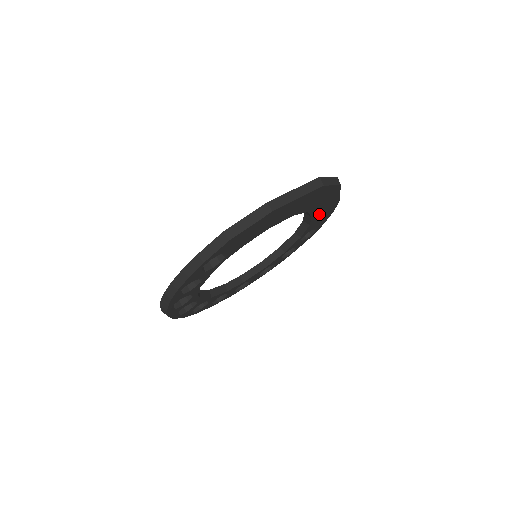
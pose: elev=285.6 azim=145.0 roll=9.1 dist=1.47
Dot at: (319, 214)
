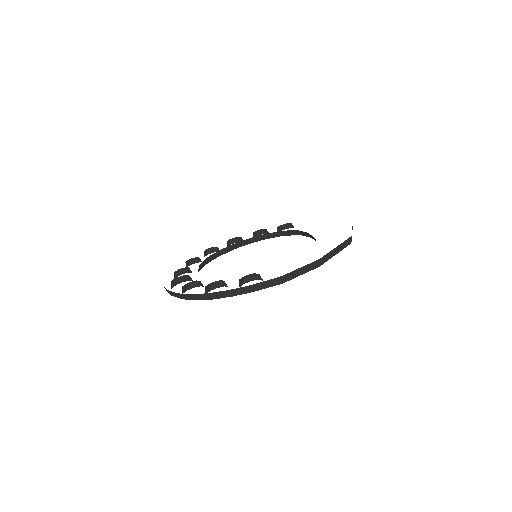
Dot at: occluded
